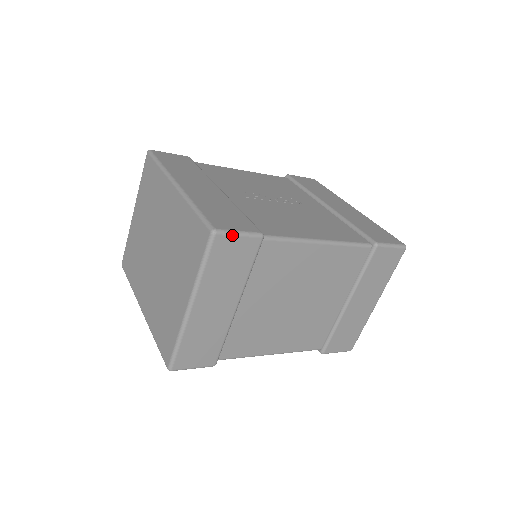
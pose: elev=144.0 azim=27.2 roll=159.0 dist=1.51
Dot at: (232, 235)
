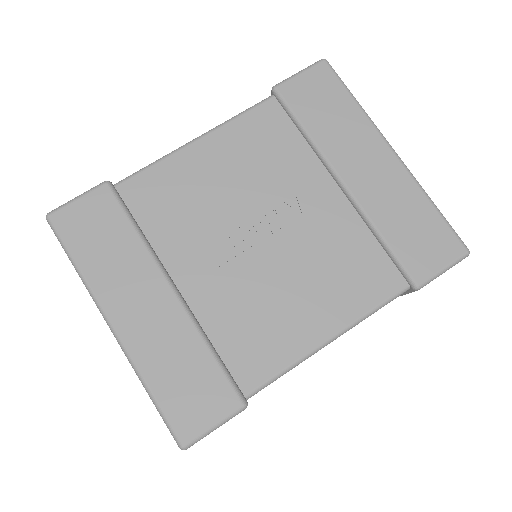
Dot at: (206, 435)
